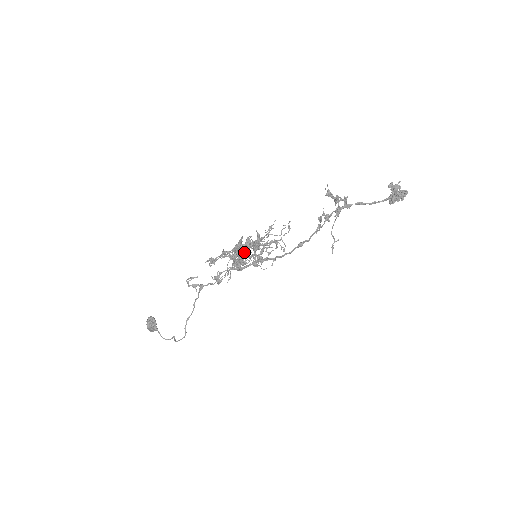
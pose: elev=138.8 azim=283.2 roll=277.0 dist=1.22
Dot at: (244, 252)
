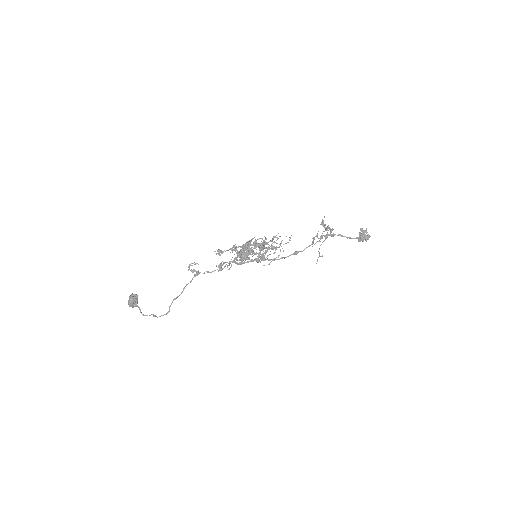
Dot at: (252, 249)
